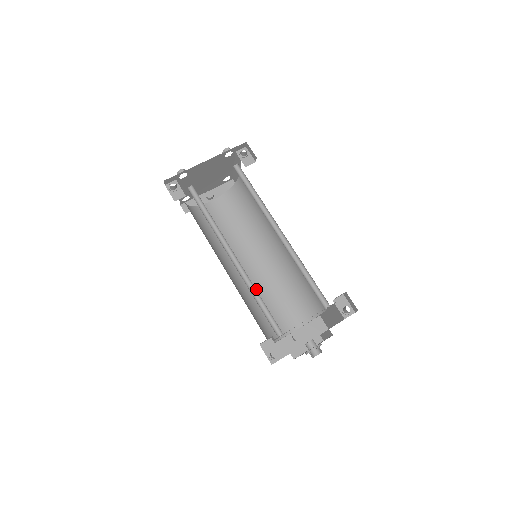
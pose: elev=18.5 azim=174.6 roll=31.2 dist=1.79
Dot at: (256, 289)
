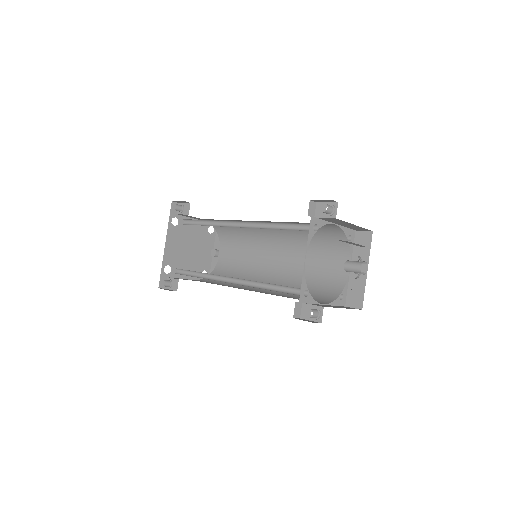
Dot at: (295, 273)
